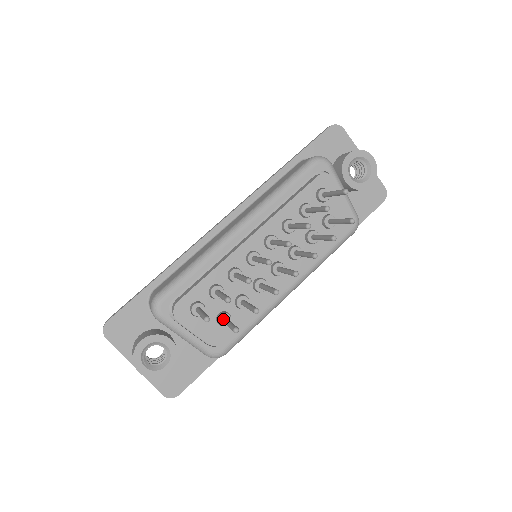
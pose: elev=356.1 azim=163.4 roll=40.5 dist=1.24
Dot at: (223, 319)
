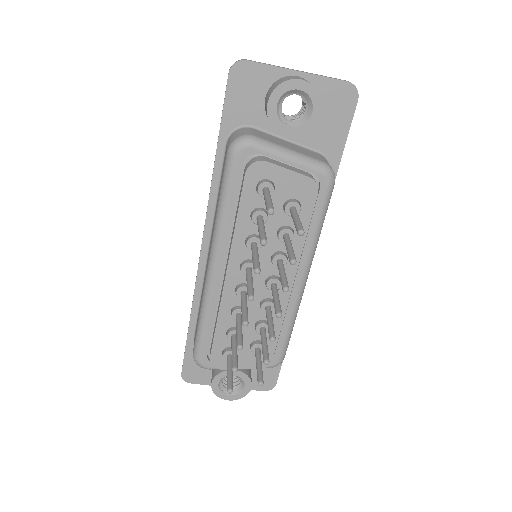
Dot at: (255, 353)
